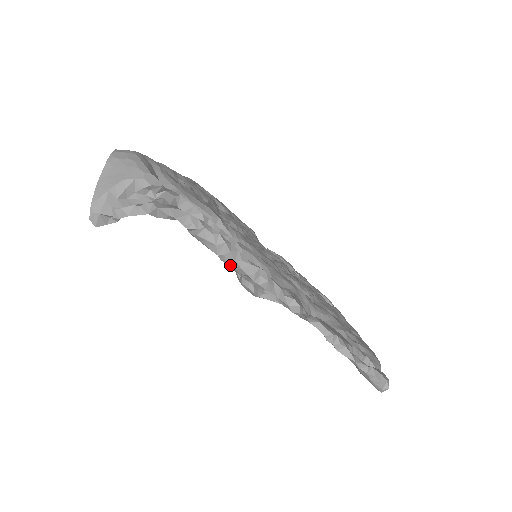
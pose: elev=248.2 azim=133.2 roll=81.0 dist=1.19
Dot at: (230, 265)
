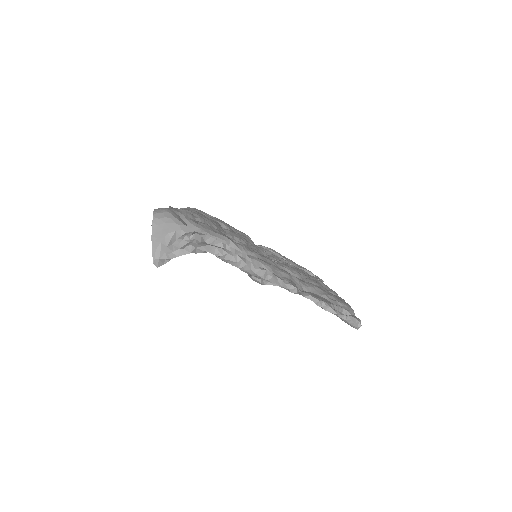
Dot at: (247, 272)
